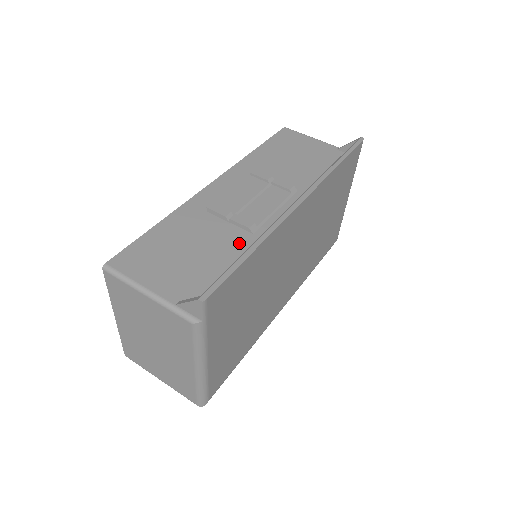
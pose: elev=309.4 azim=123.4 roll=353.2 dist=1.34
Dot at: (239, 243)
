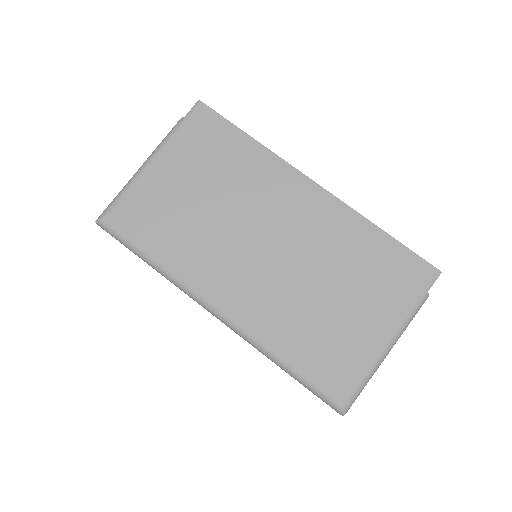
Dot at: occluded
